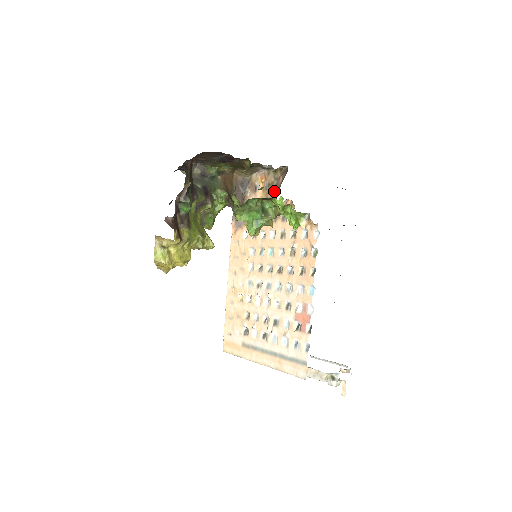
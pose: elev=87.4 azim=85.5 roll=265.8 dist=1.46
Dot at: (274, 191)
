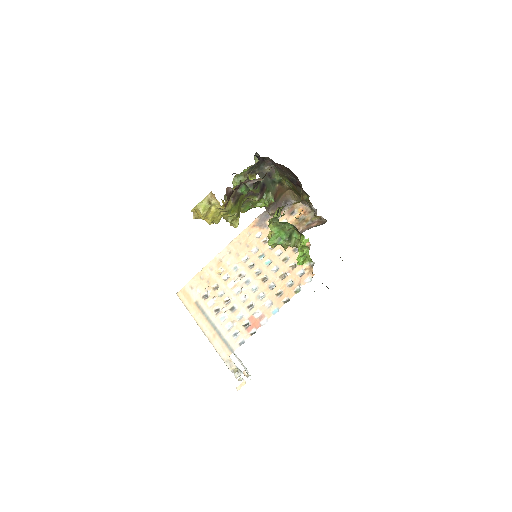
Dot at: (304, 227)
